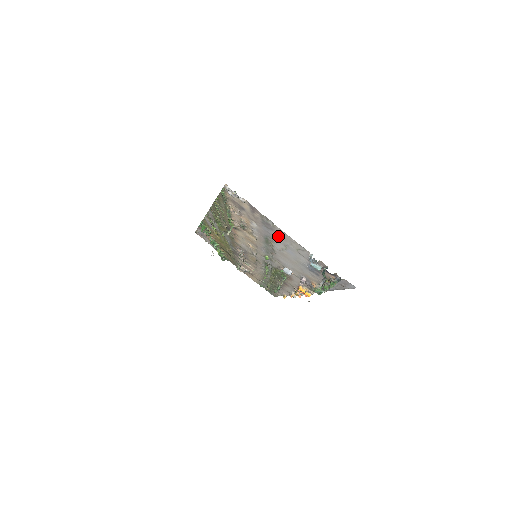
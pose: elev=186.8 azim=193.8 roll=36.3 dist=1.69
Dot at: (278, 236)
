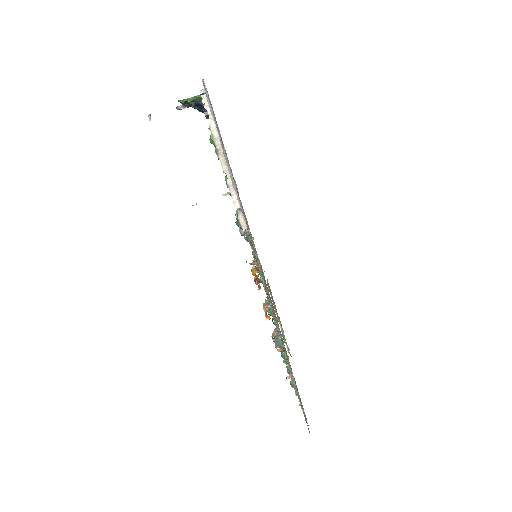
Dot at: occluded
